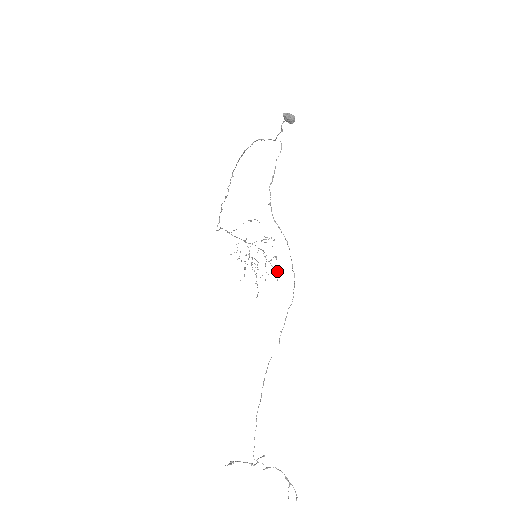
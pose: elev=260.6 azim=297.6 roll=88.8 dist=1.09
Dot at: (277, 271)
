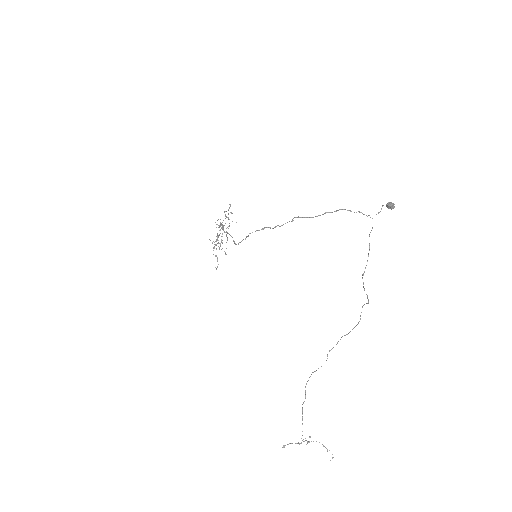
Dot at: occluded
